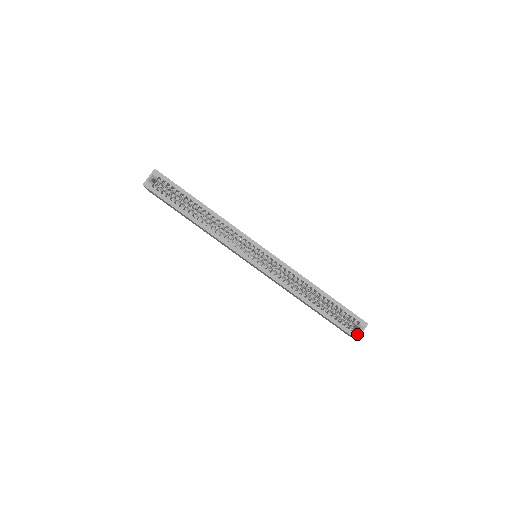
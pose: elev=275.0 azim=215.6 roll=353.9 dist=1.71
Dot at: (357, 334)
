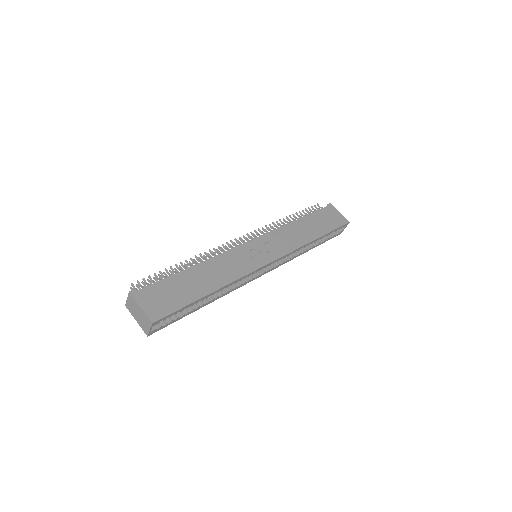
Dot at: (341, 232)
